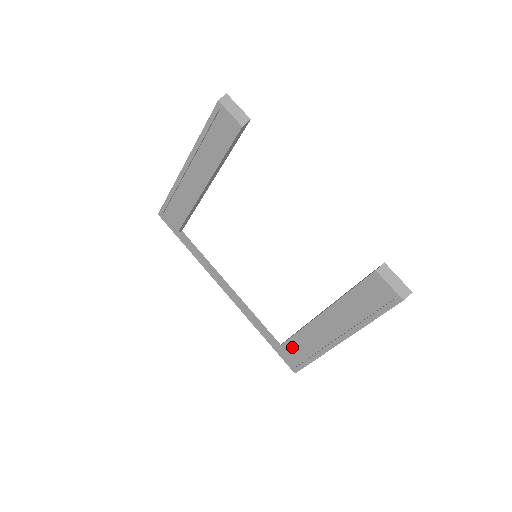
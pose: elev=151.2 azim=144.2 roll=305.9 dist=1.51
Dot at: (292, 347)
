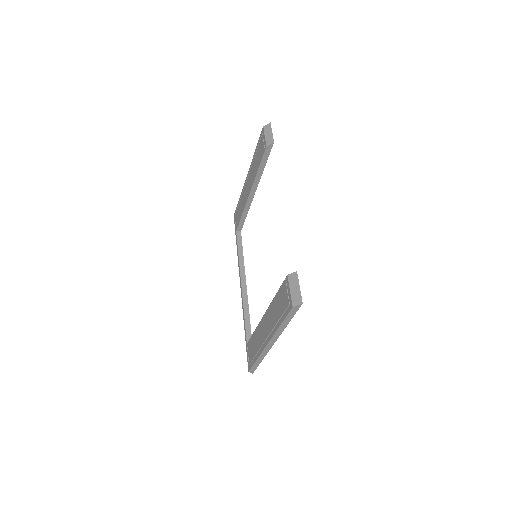
Dot at: (251, 344)
